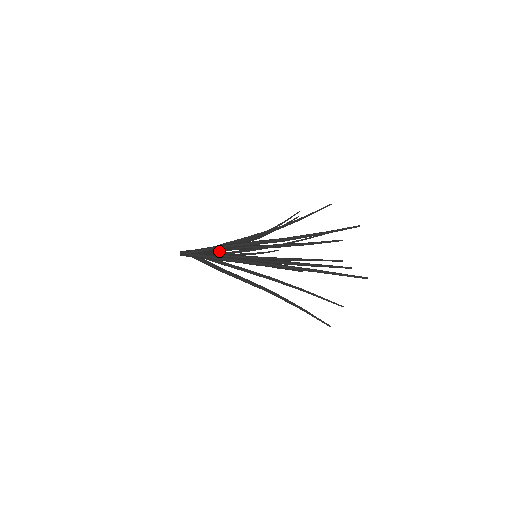
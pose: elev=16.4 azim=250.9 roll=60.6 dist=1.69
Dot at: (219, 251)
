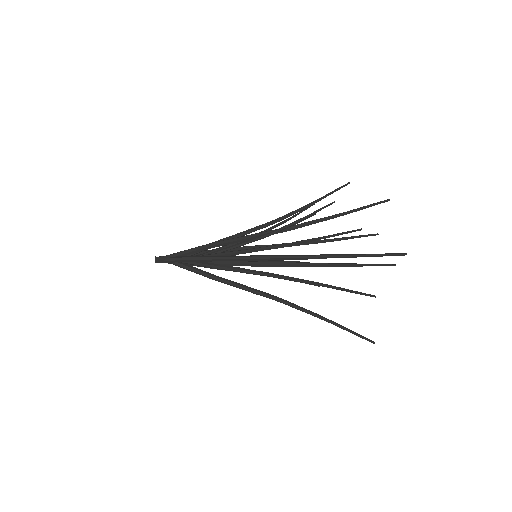
Dot at: occluded
